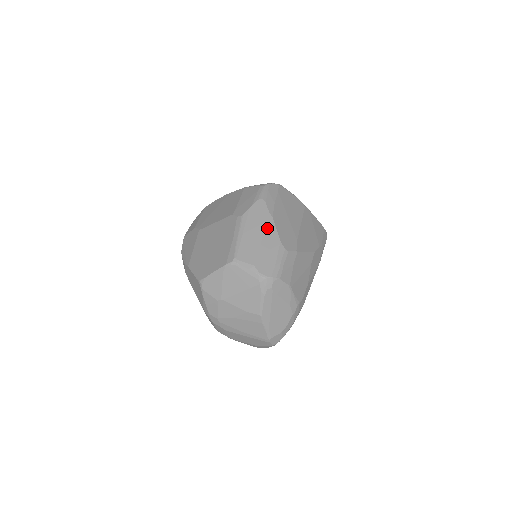
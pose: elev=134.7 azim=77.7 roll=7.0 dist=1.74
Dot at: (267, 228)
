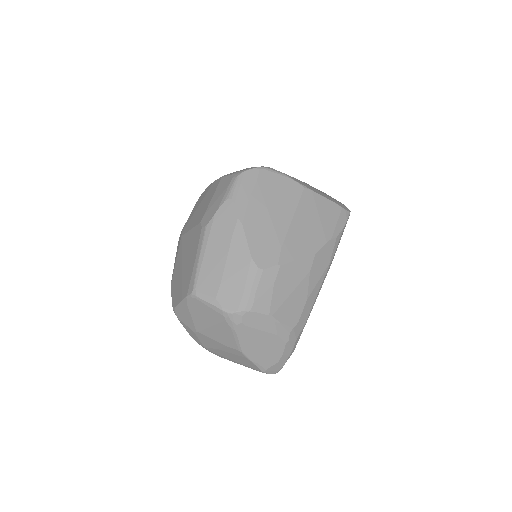
Dot at: (234, 241)
